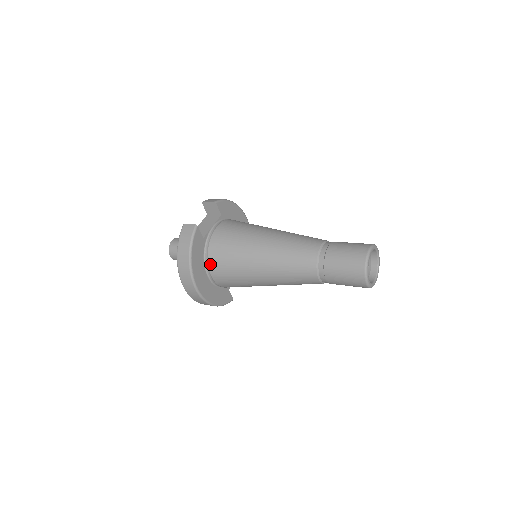
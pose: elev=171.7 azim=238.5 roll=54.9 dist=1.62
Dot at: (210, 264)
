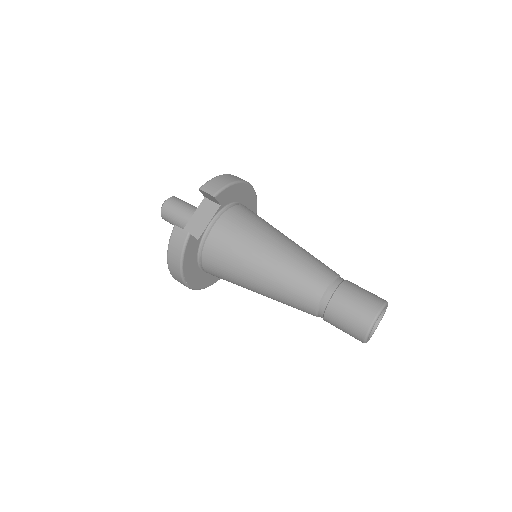
Dot at: (204, 265)
